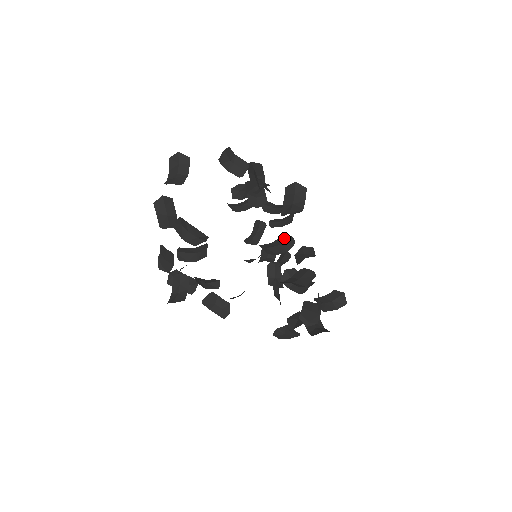
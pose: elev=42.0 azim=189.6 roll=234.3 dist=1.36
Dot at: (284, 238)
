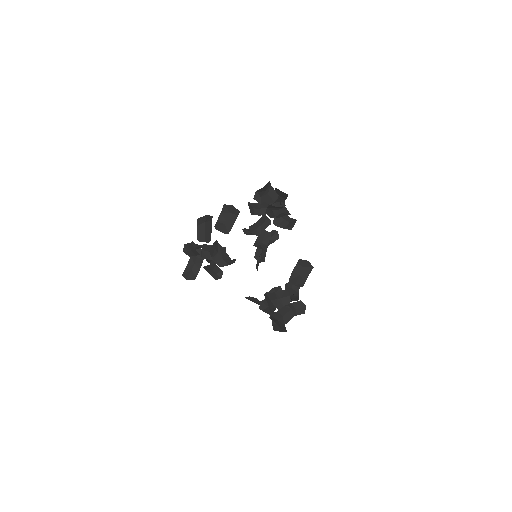
Dot at: (284, 294)
